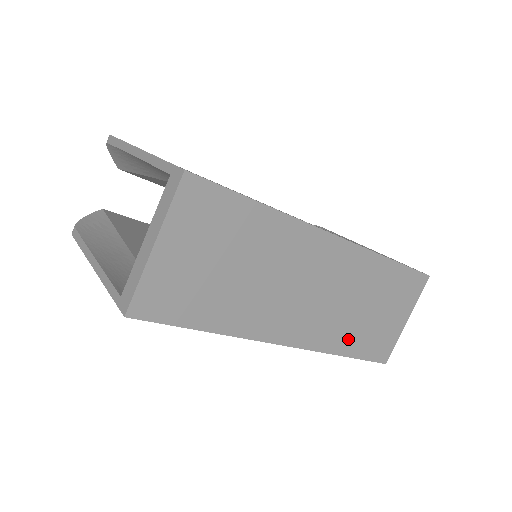
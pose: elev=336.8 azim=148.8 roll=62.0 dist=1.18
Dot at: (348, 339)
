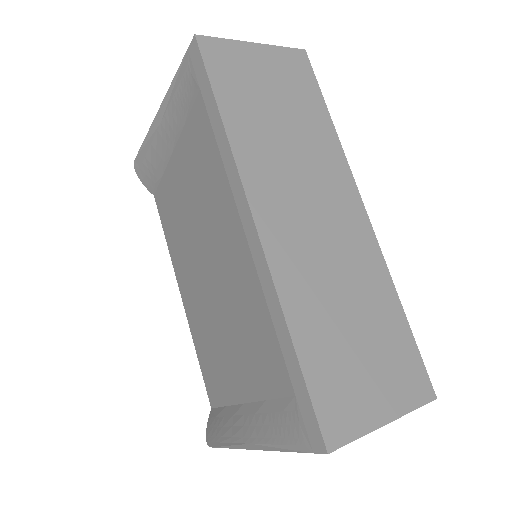
Dot at: (310, 323)
